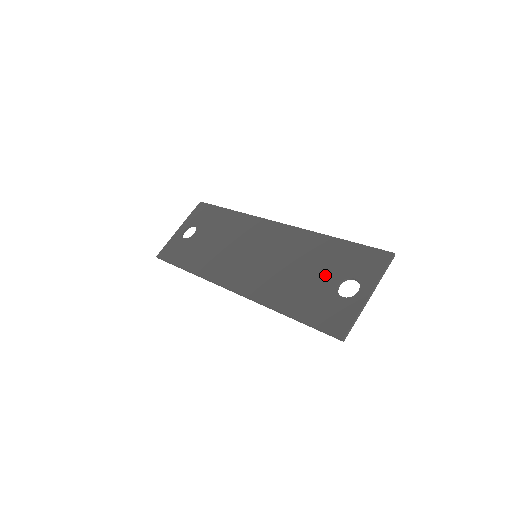
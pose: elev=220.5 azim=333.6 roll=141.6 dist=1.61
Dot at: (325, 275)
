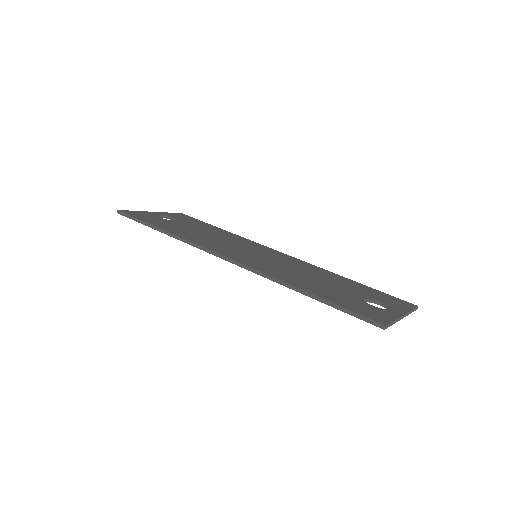
Dot at: (347, 289)
